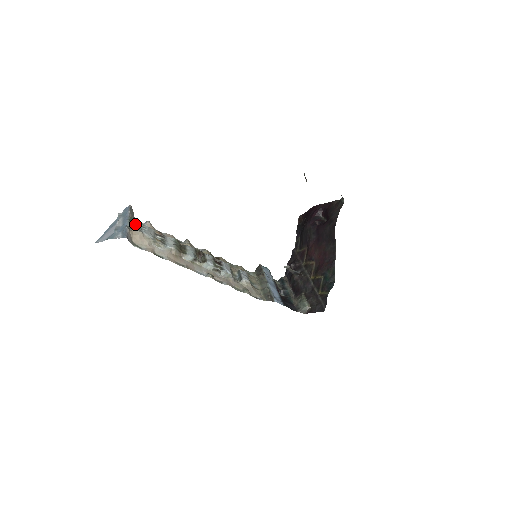
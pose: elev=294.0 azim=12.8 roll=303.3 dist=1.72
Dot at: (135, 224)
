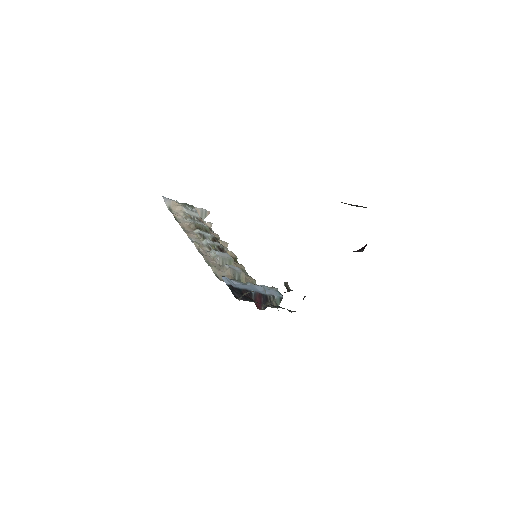
Dot at: (187, 206)
